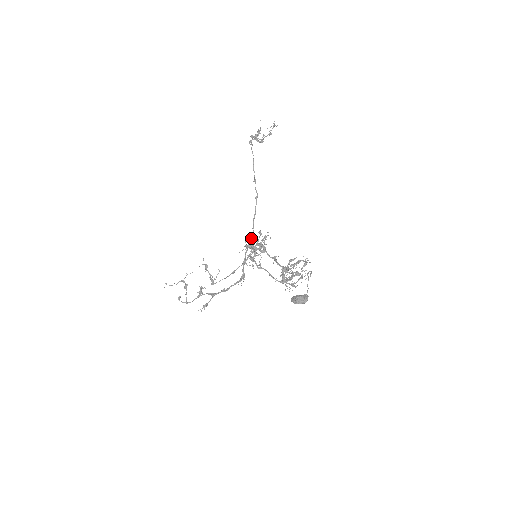
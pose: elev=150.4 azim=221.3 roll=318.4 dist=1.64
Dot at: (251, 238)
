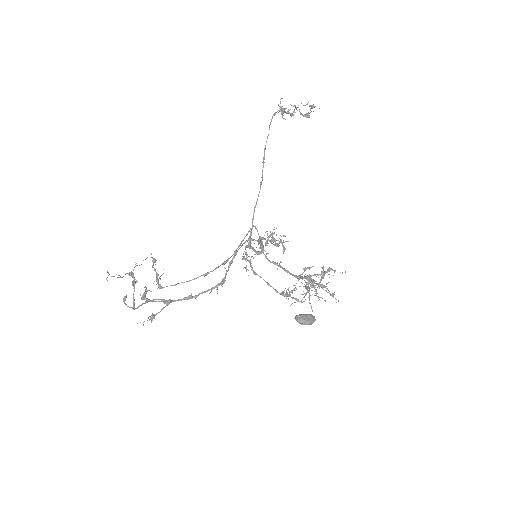
Dot at: (250, 232)
